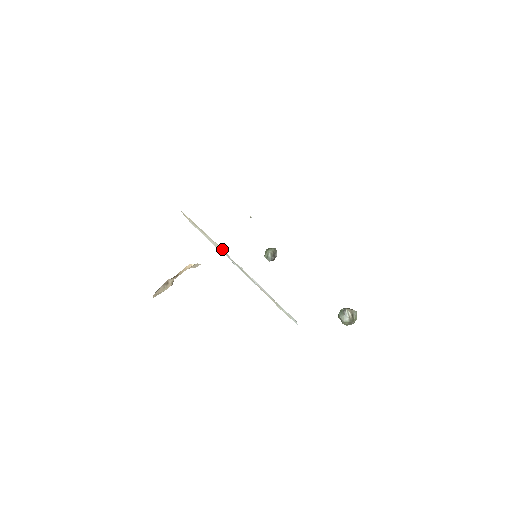
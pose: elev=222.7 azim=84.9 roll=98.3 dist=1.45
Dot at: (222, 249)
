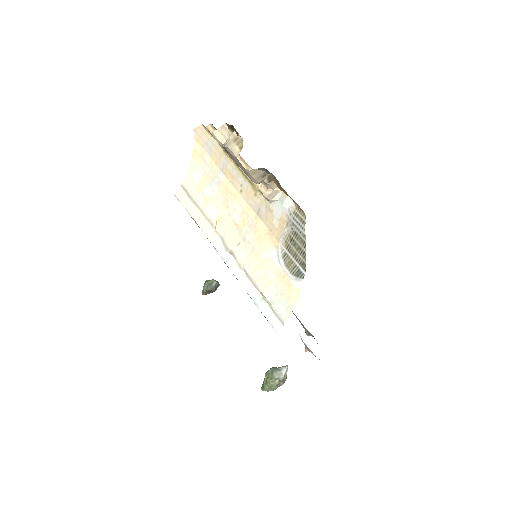
Dot at: (213, 232)
